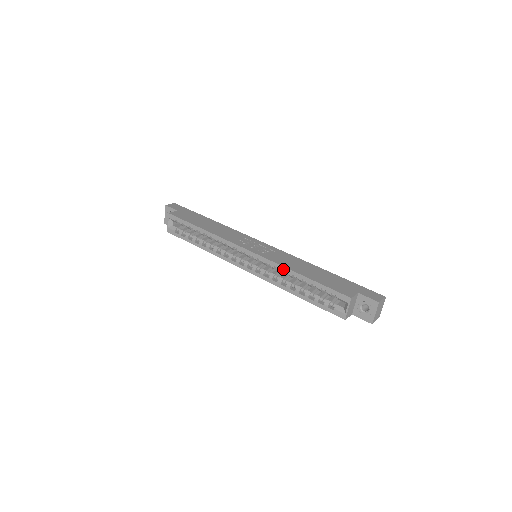
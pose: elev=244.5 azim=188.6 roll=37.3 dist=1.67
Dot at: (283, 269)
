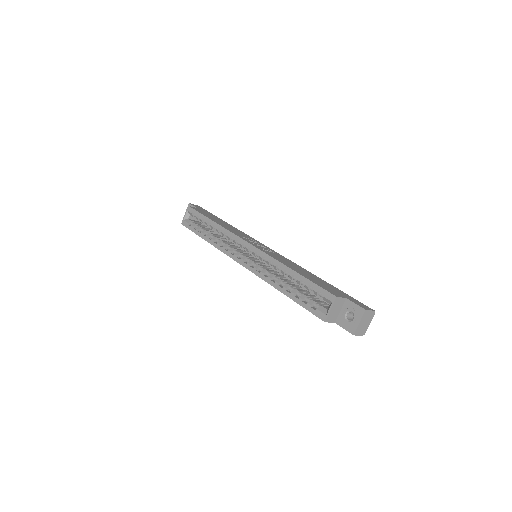
Dot at: (277, 263)
